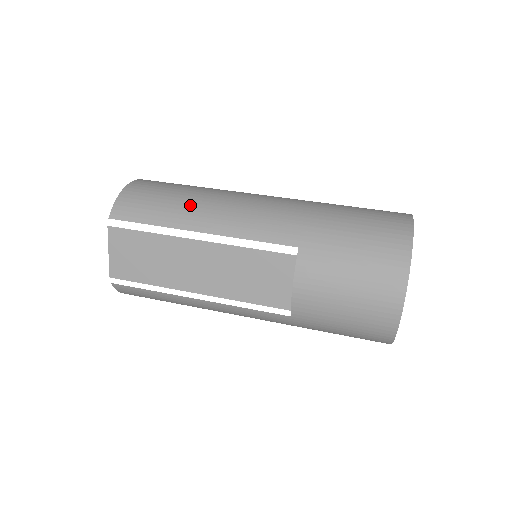
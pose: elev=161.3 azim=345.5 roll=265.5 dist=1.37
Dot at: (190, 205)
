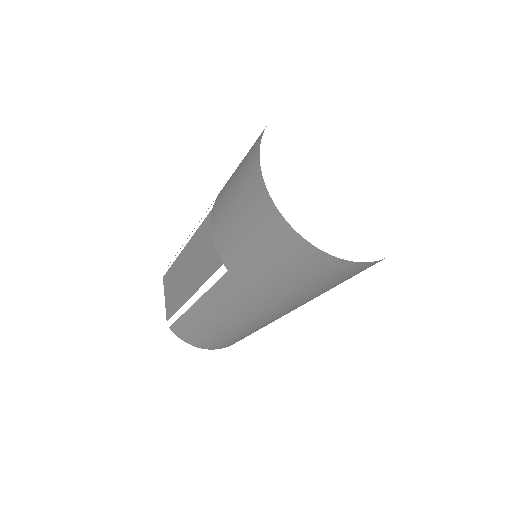
Dot at: occluded
